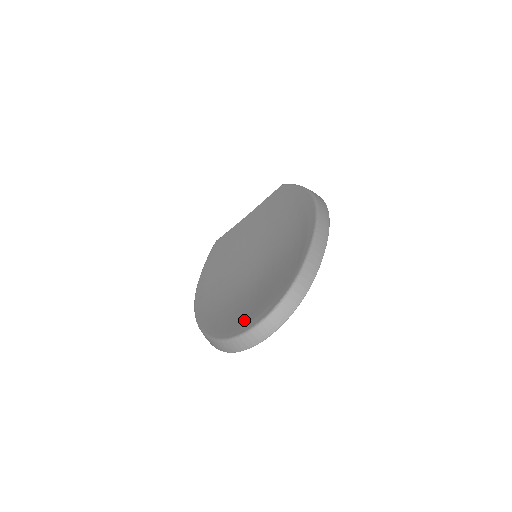
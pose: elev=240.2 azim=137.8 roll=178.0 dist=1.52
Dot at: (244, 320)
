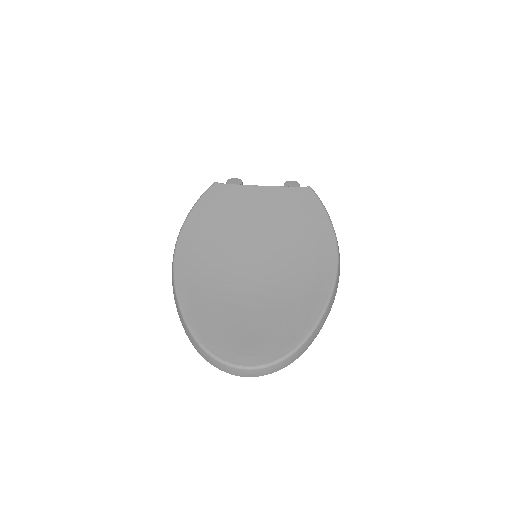
Dot at: (234, 346)
